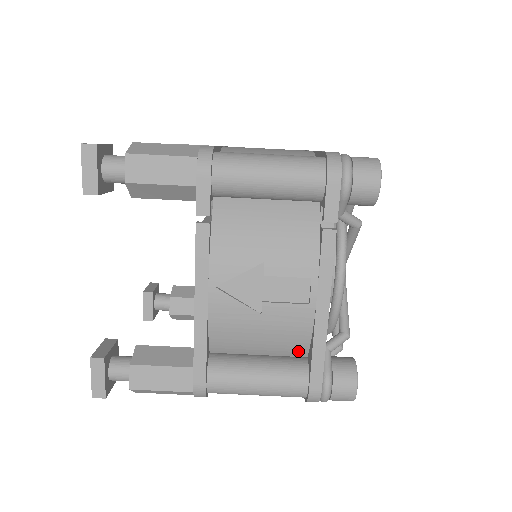
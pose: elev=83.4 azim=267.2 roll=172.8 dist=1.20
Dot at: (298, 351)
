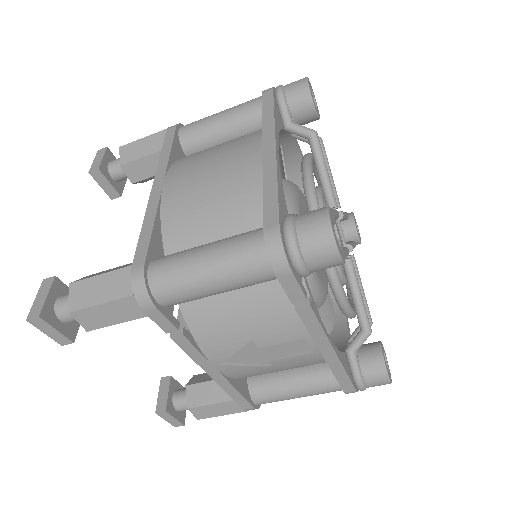
Dot at: occluded
